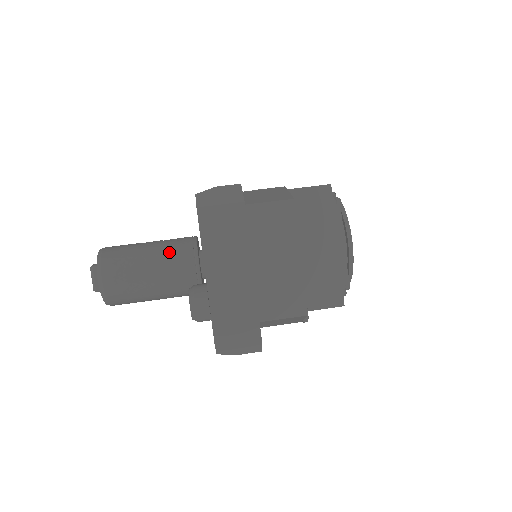
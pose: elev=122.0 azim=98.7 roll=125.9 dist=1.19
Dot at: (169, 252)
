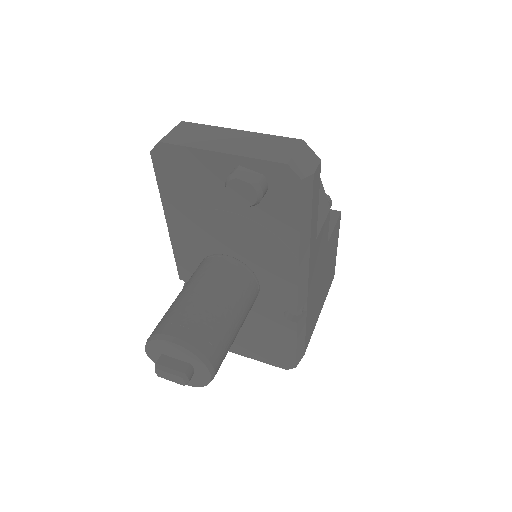
Dot at: (195, 276)
